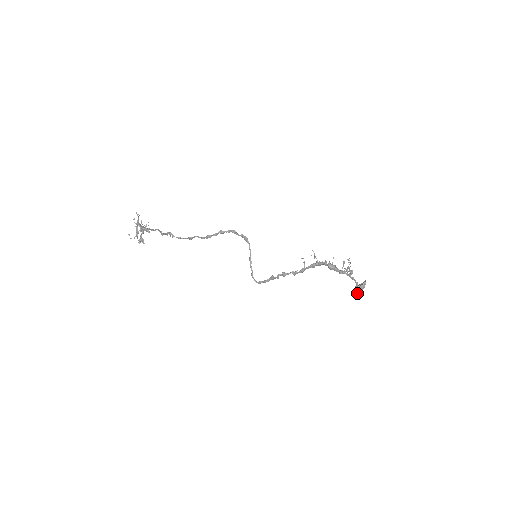
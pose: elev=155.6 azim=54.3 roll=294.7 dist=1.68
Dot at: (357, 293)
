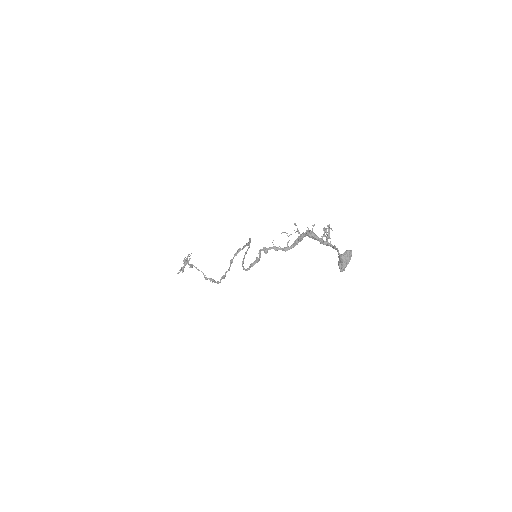
Dot at: (339, 263)
